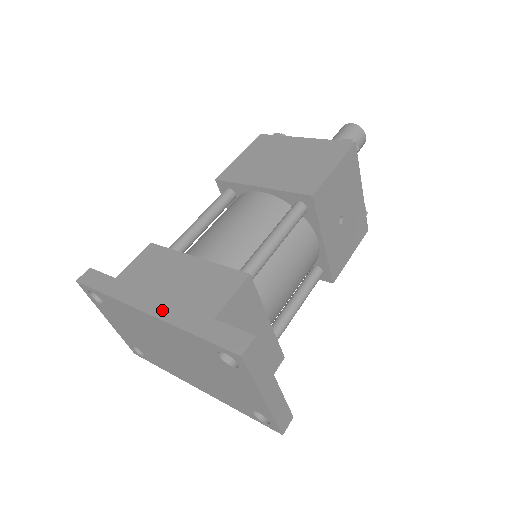
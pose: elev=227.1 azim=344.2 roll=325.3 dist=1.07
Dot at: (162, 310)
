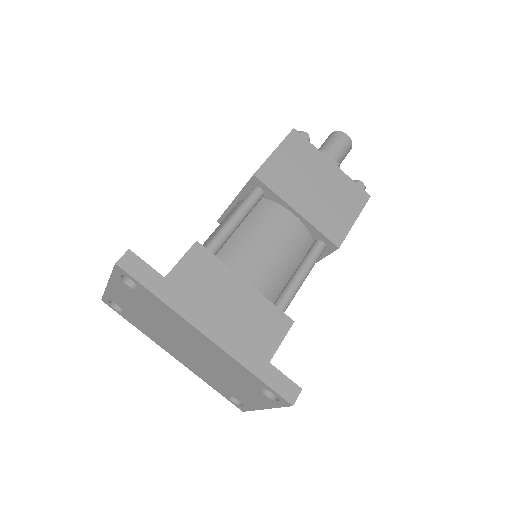
Dot at: (223, 339)
